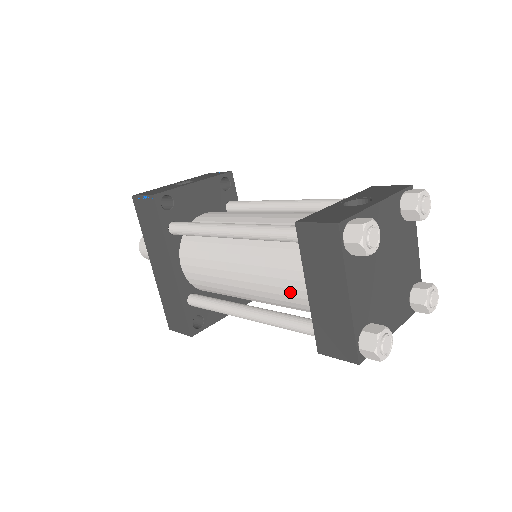
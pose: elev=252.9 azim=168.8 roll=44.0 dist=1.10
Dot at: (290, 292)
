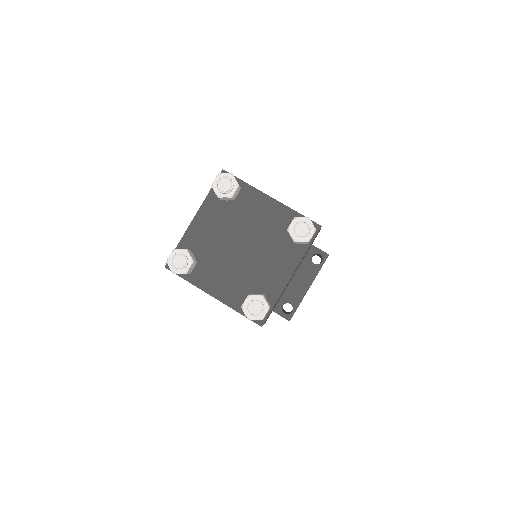
Dot at: occluded
